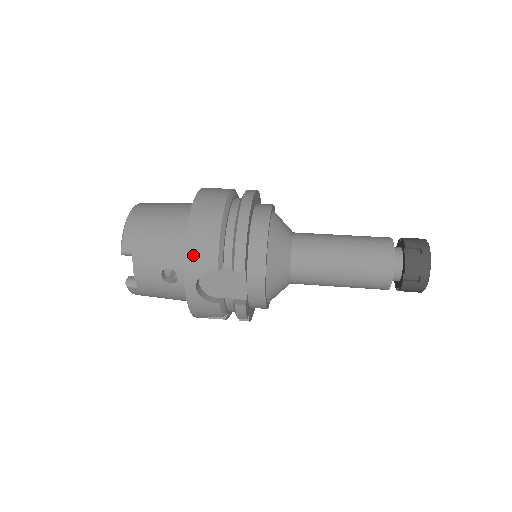
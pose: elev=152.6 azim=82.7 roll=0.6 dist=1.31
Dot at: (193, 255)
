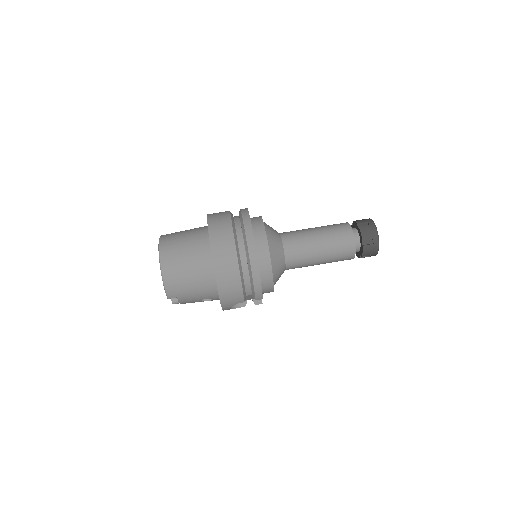
Dot at: (226, 300)
